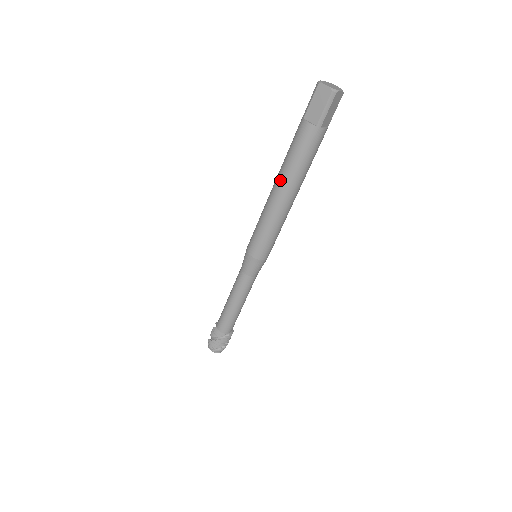
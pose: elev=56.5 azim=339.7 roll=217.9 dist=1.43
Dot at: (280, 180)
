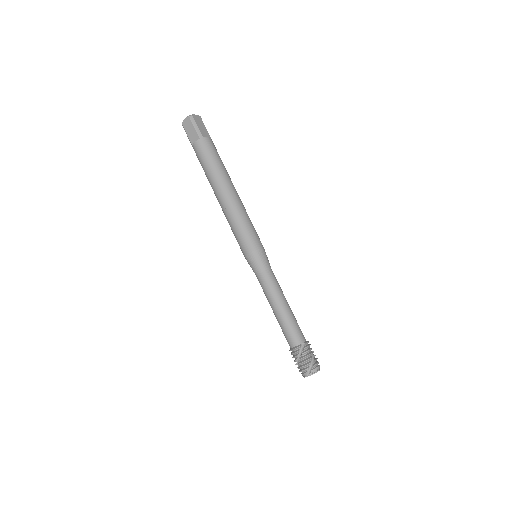
Dot at: (214, 188)
